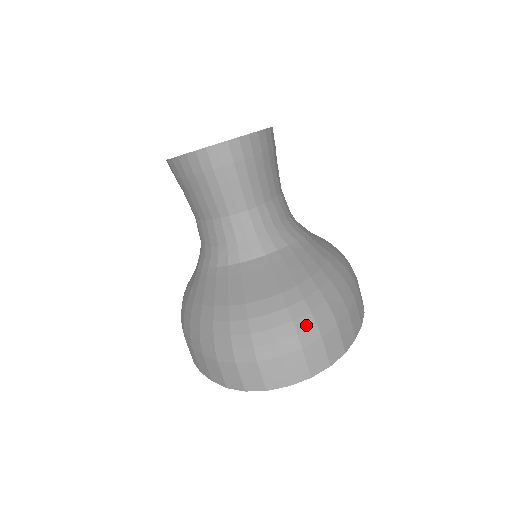
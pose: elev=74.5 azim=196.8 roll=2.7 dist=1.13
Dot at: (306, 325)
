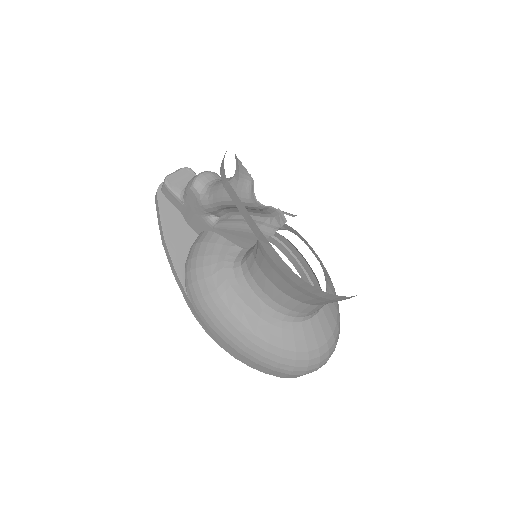
Dot at: occluded
